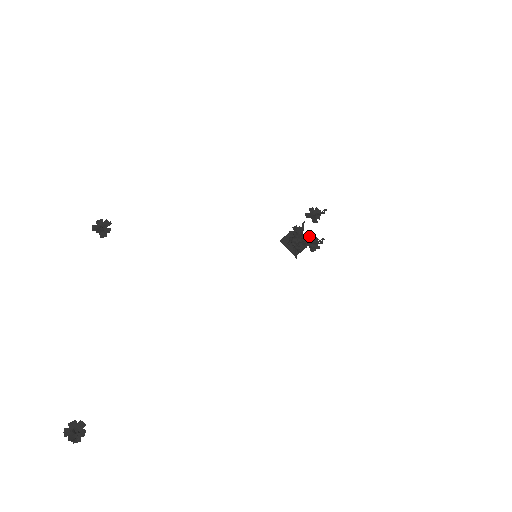
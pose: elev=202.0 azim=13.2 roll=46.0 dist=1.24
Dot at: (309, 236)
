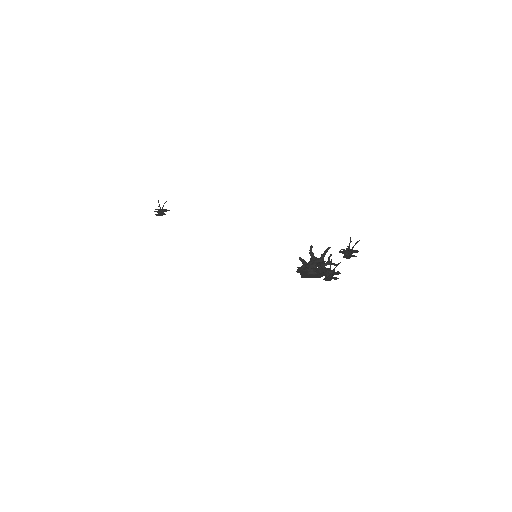
Dot at: (332, 270)
